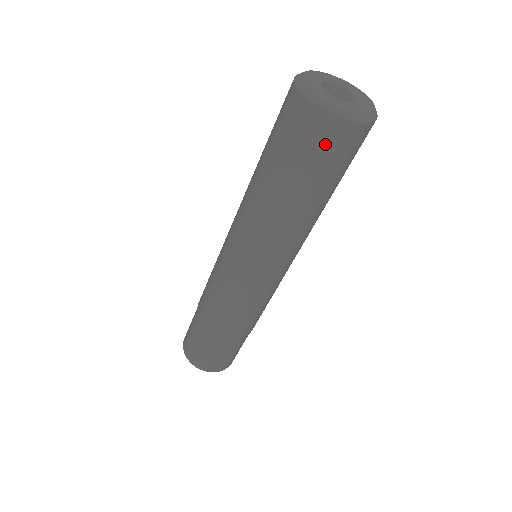
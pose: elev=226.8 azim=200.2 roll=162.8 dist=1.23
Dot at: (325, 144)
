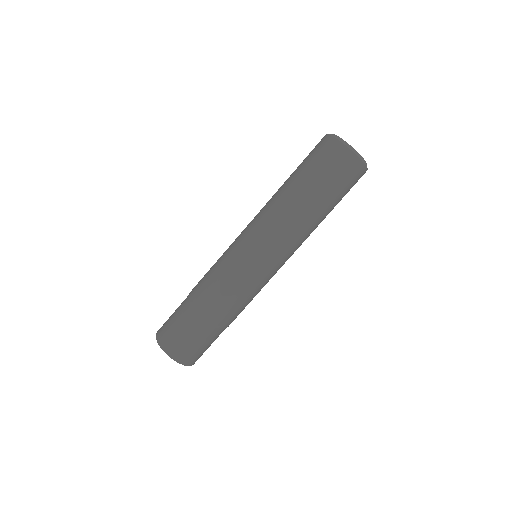
Dot at: (332, 160)
